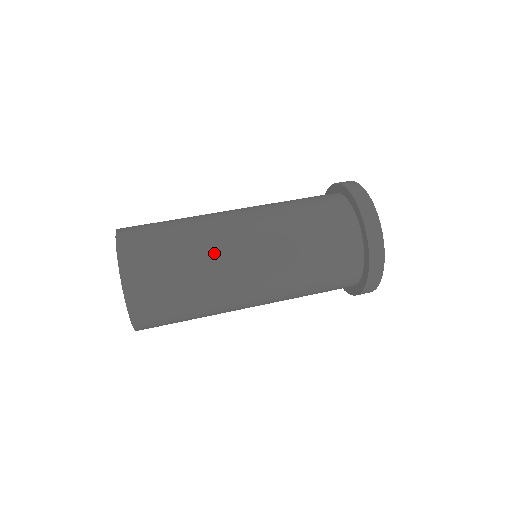
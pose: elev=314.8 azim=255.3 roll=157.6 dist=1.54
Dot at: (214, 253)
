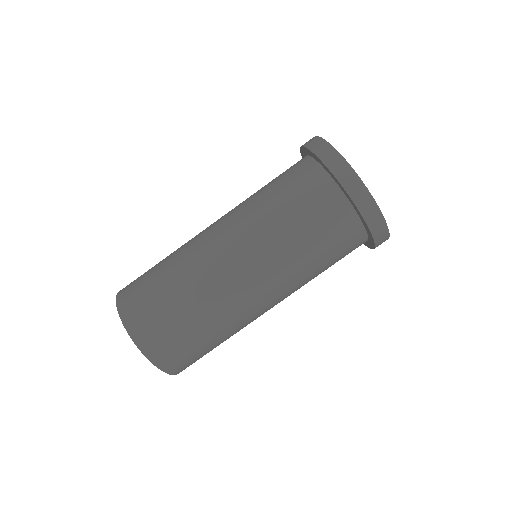
Dot at: (200, 274)
